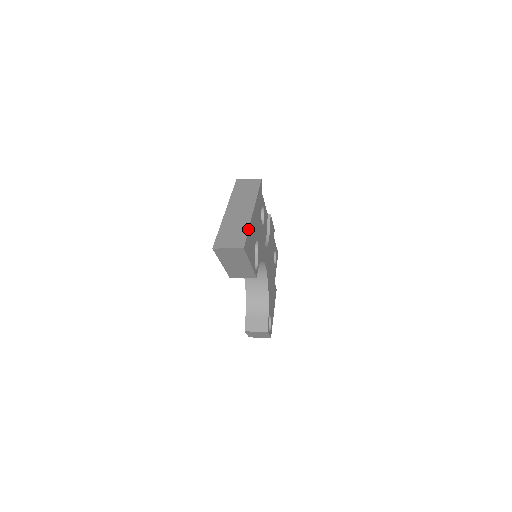
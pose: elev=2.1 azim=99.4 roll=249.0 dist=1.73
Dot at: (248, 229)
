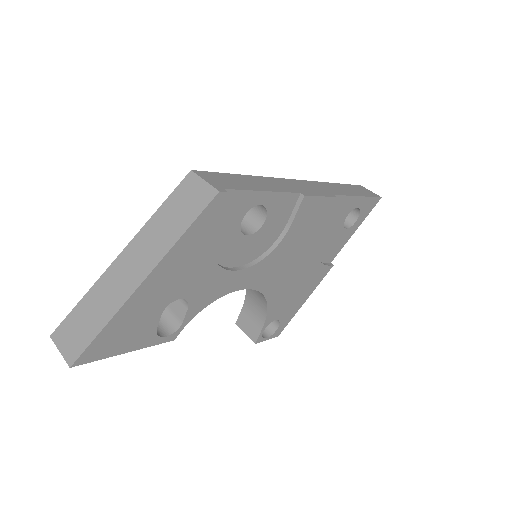
Dot at: (103, 327)
